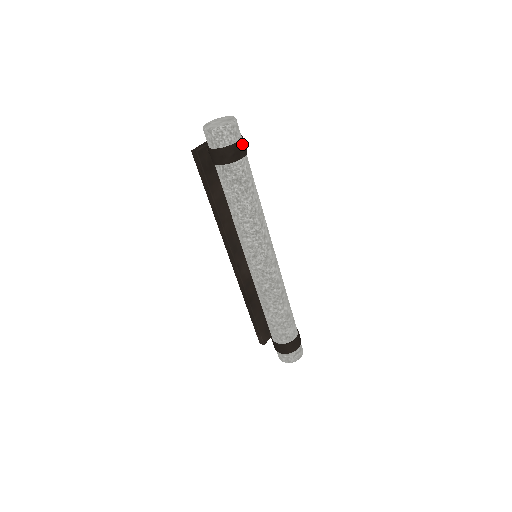
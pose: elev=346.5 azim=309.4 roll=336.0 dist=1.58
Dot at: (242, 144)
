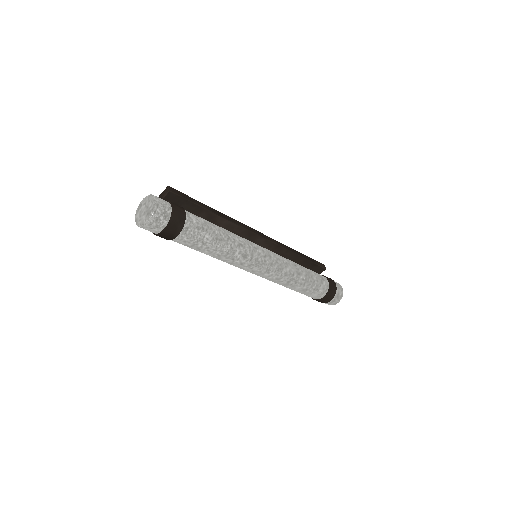
Dot at: (170, 229)
